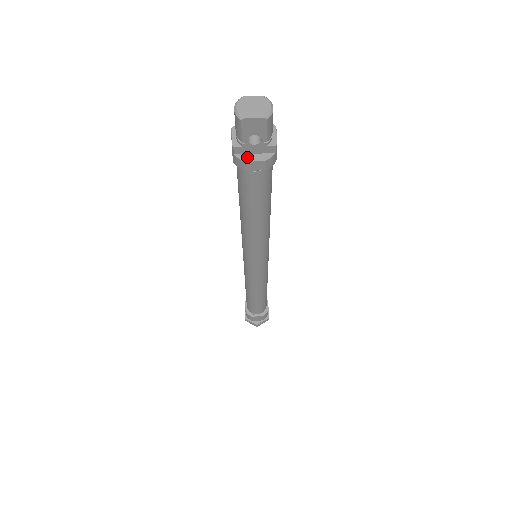
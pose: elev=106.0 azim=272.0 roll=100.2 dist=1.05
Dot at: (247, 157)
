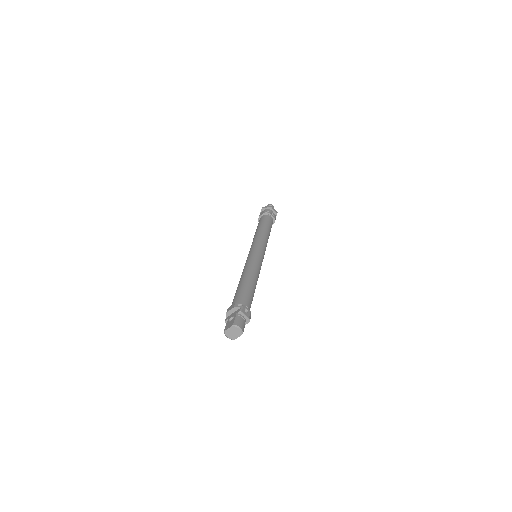
Dot at: occluded
